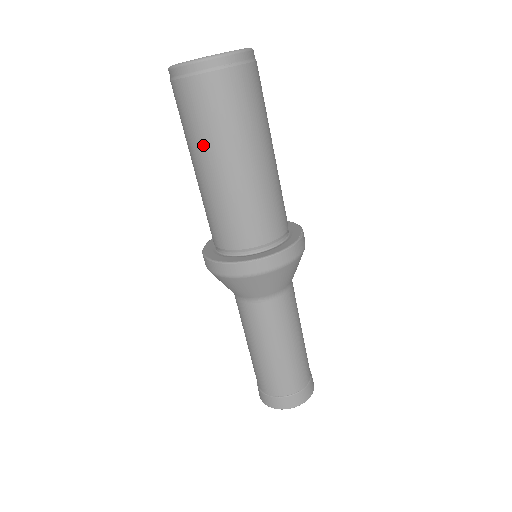
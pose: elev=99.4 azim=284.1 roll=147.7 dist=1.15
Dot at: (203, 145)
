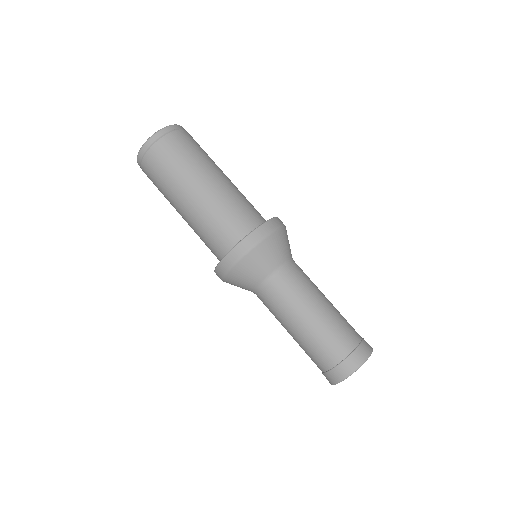
Dot at: (187, 173)
